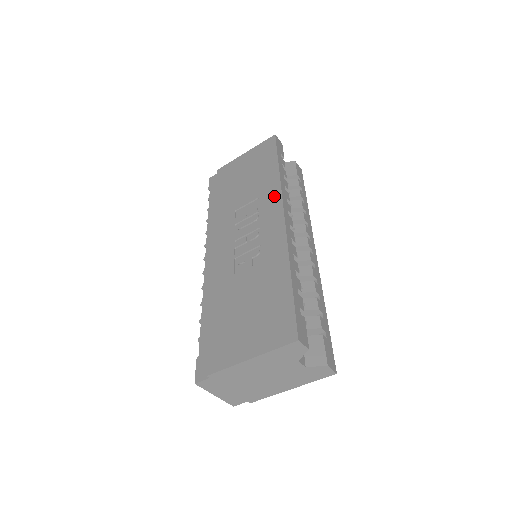
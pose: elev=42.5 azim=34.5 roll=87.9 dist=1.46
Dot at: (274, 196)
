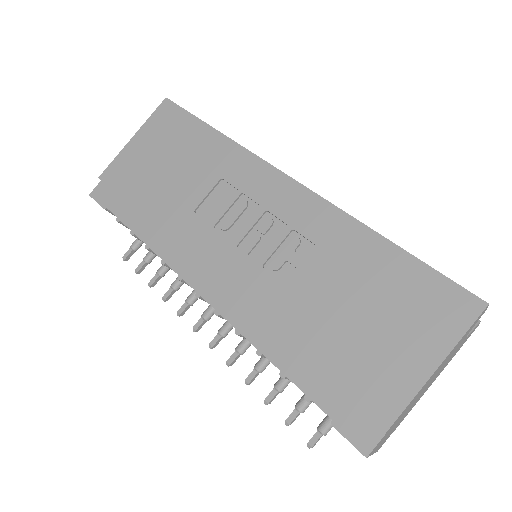
Dot at: (249, 165)
